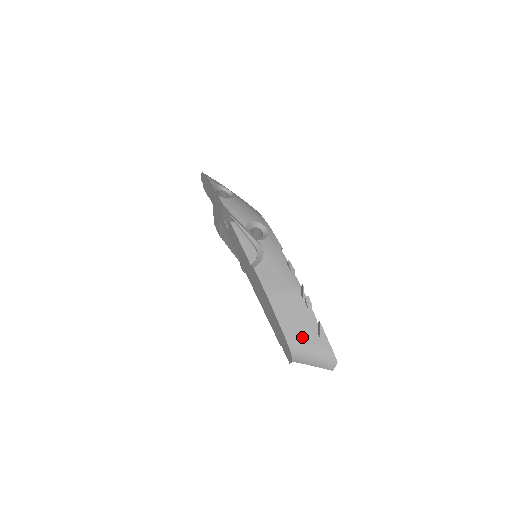
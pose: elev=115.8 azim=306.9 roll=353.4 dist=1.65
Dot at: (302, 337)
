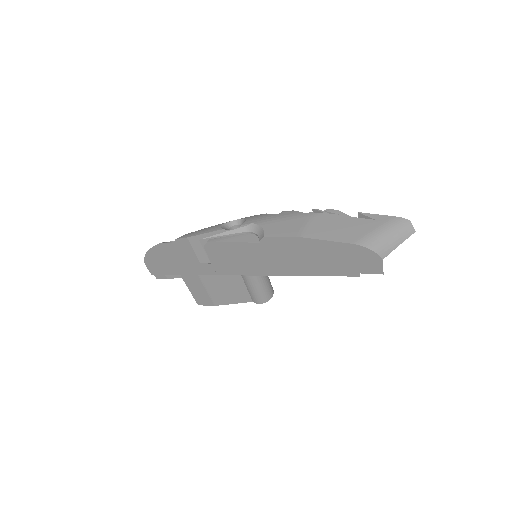
Dot at: (363, 231)
